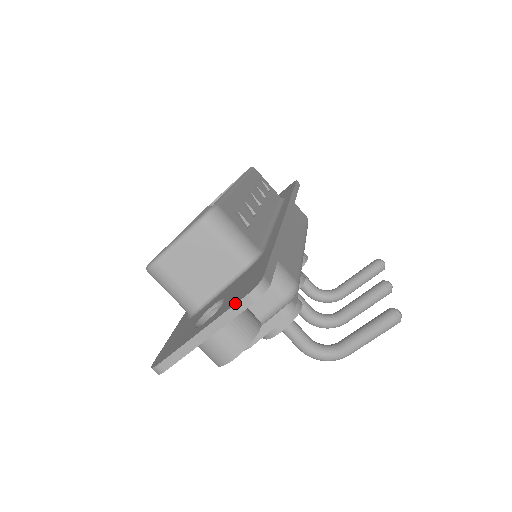
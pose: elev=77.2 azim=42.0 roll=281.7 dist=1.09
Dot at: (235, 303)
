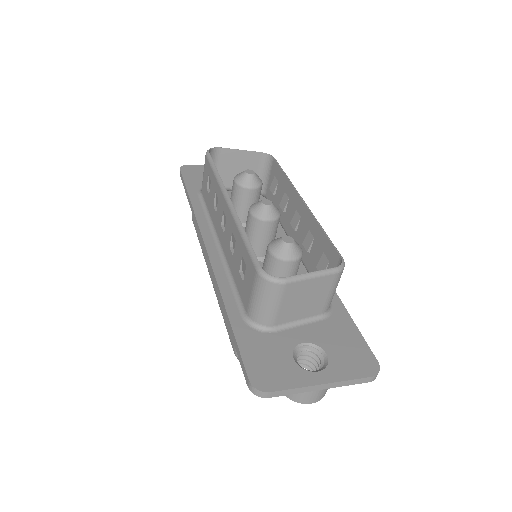
Dot at: (361, 377)
